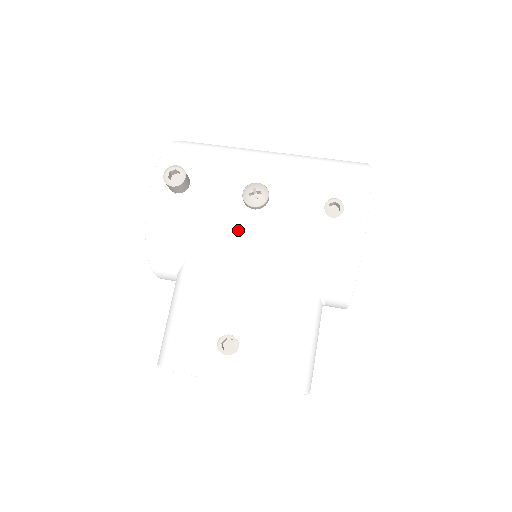
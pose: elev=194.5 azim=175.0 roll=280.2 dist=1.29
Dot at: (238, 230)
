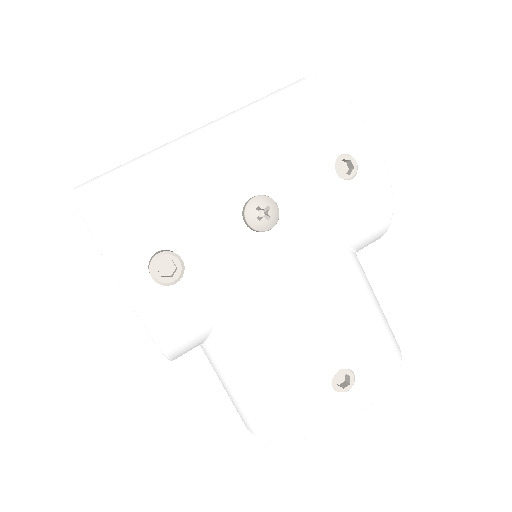
Dot at: (268, 265)
